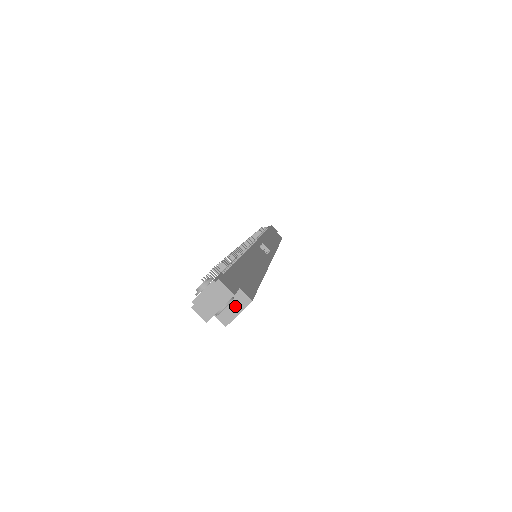
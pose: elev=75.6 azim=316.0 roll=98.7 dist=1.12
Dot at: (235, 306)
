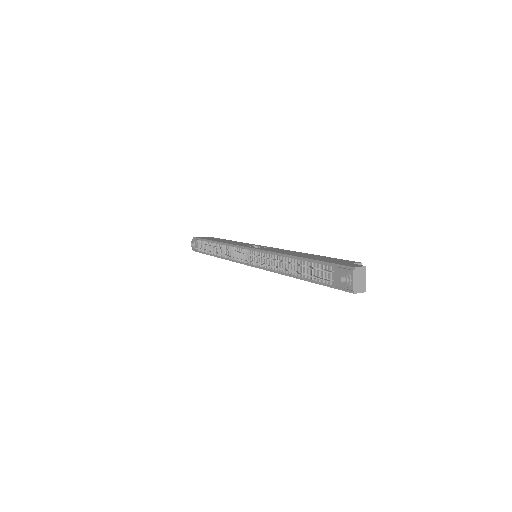
Dot at: occluded
